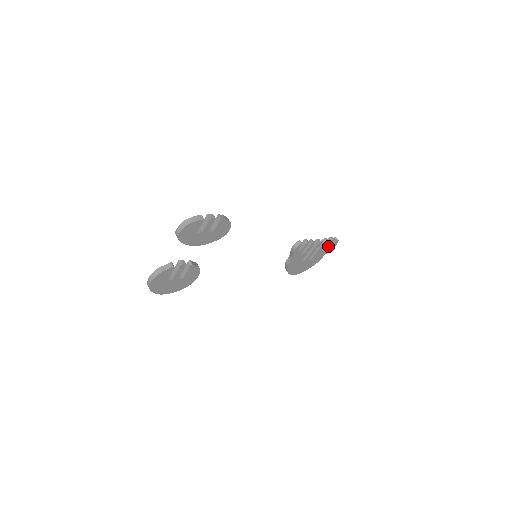
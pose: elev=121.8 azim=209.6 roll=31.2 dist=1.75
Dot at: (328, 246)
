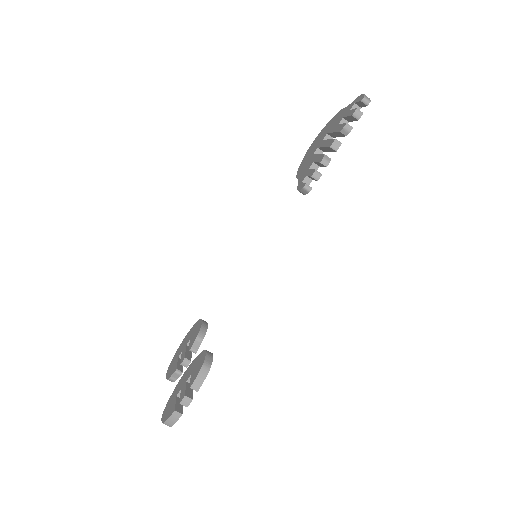
Dot at: occluded
